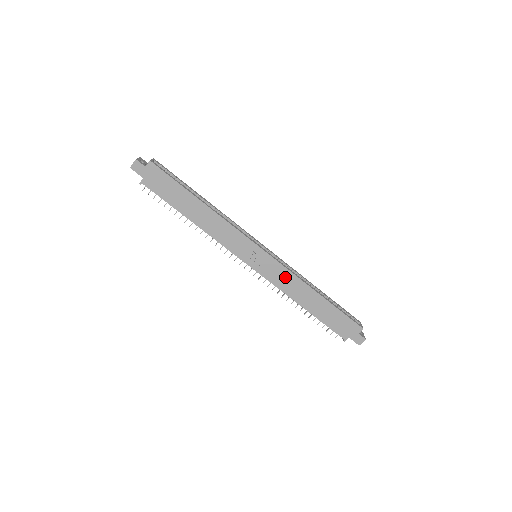
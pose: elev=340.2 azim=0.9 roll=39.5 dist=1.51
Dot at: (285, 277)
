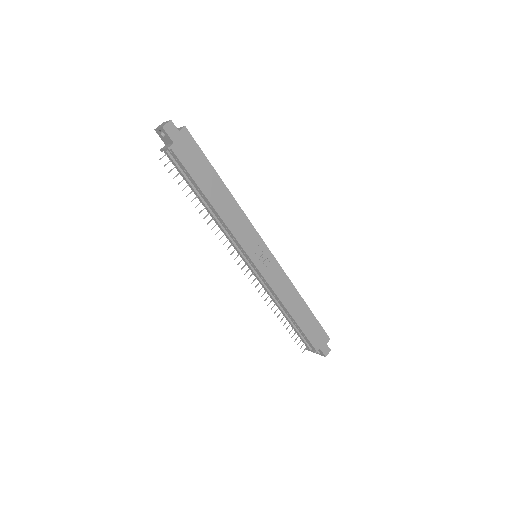
Dot at: (281, 280)
